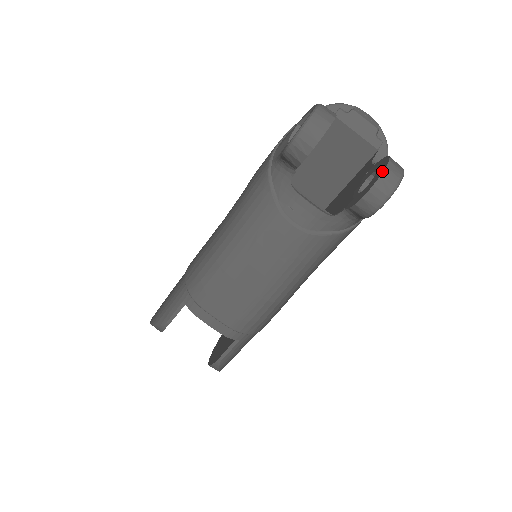
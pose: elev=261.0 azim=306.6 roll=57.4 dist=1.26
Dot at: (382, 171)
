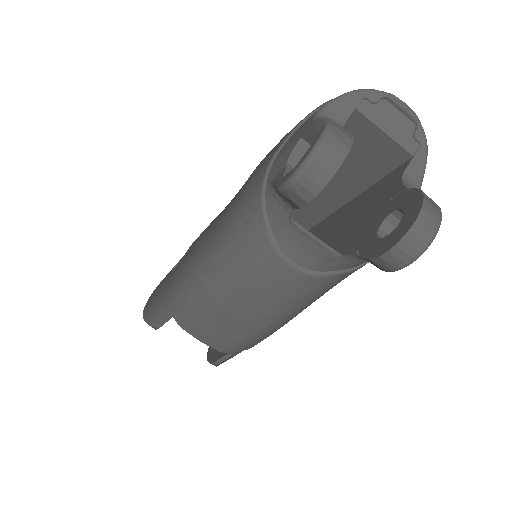
Dot at: (410, 225)
